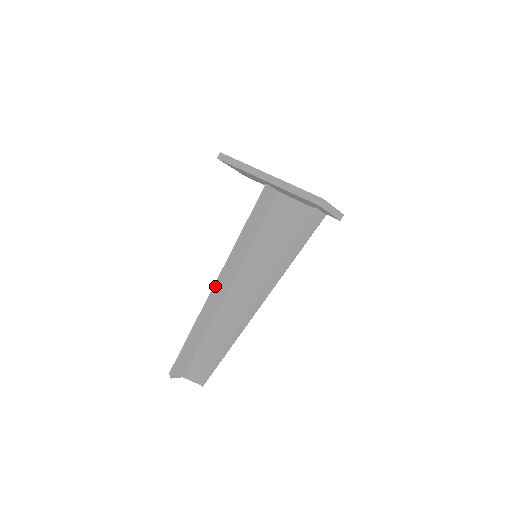
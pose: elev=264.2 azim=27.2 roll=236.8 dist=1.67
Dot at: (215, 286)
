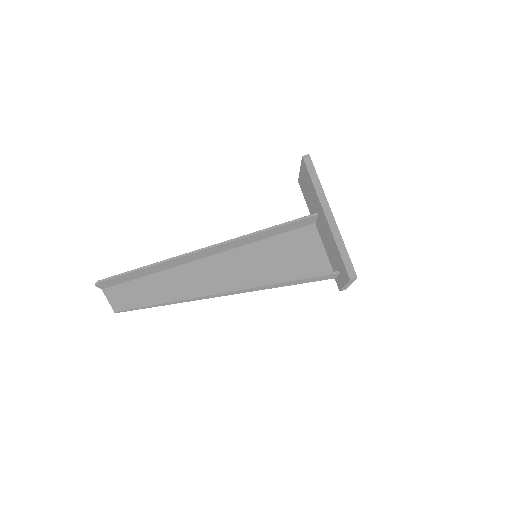
Dot at: (204, 249)
